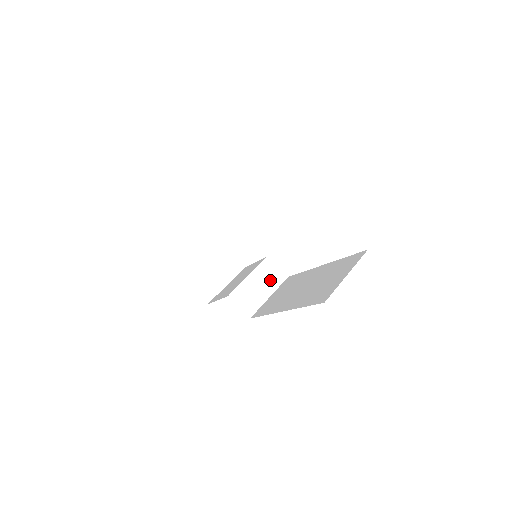
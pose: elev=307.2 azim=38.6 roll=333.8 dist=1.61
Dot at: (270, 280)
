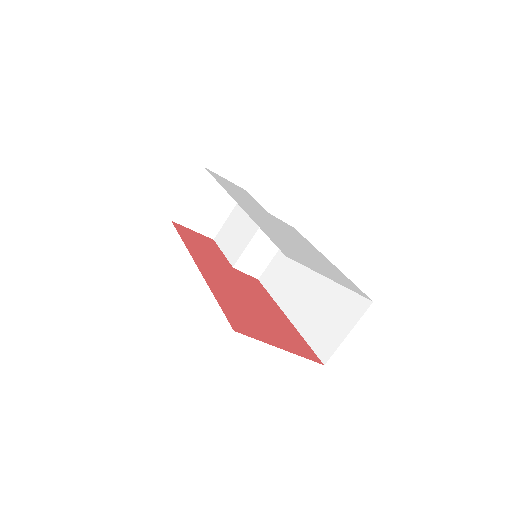
Dot at: occluded
